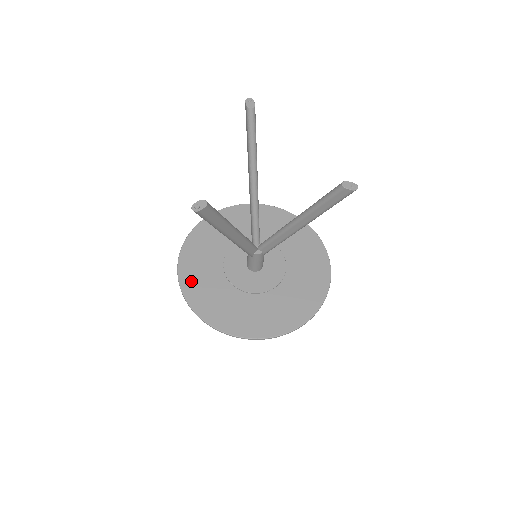
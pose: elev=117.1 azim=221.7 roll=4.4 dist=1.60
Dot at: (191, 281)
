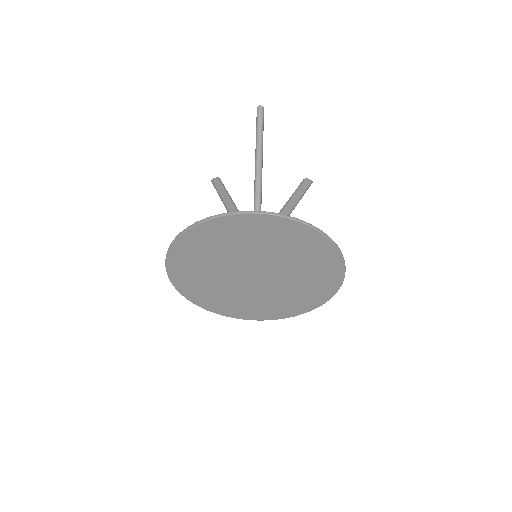
Dot at: (218, 226)
